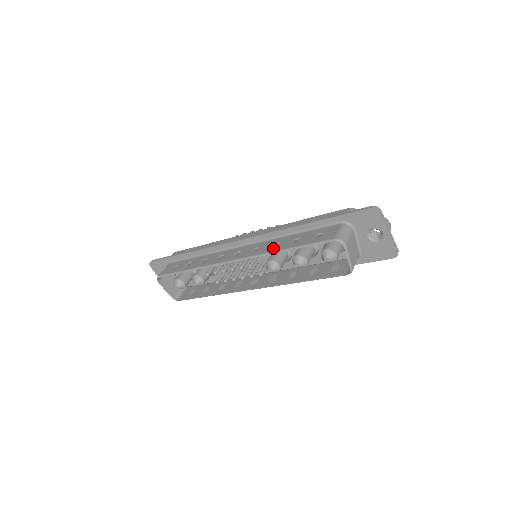
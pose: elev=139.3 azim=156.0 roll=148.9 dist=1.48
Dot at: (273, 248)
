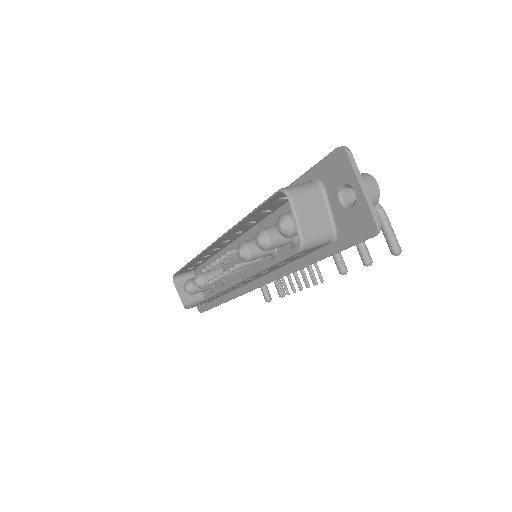
Dot at: occluded
